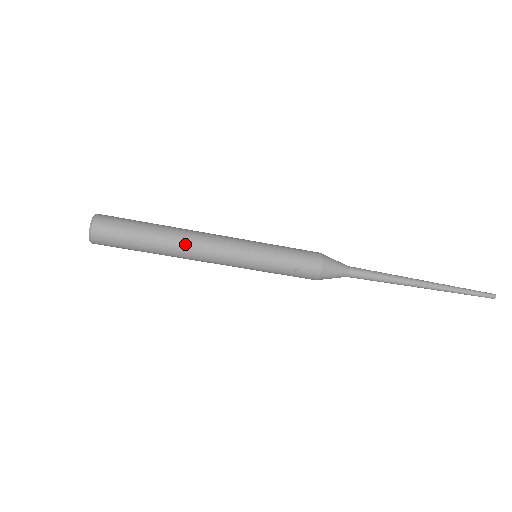
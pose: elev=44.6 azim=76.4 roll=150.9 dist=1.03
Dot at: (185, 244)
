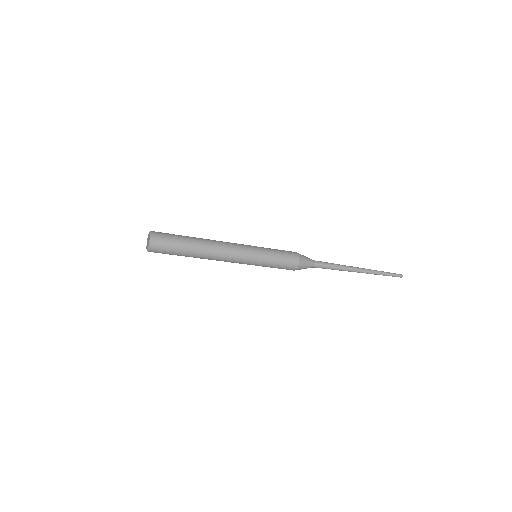
Dot at: (209, 259)
